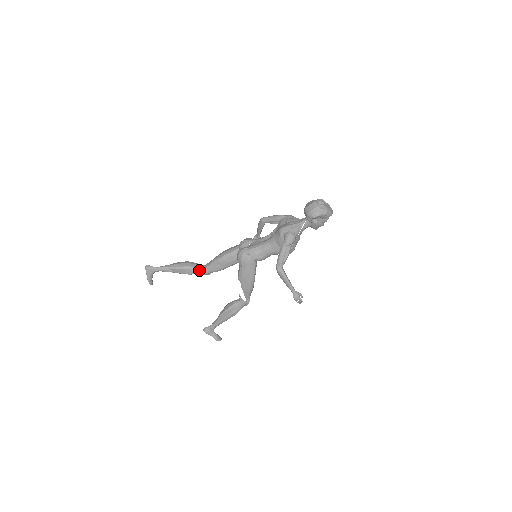
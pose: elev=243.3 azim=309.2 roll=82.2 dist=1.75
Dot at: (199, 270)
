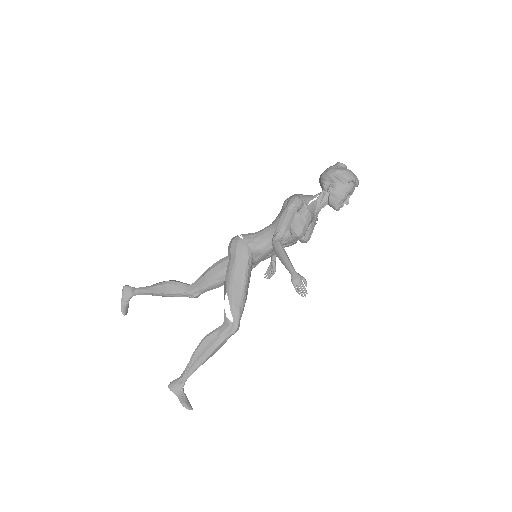
Dot at: (184, 287)
